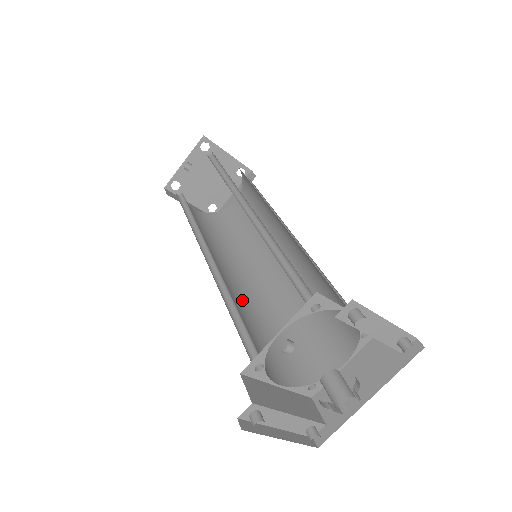
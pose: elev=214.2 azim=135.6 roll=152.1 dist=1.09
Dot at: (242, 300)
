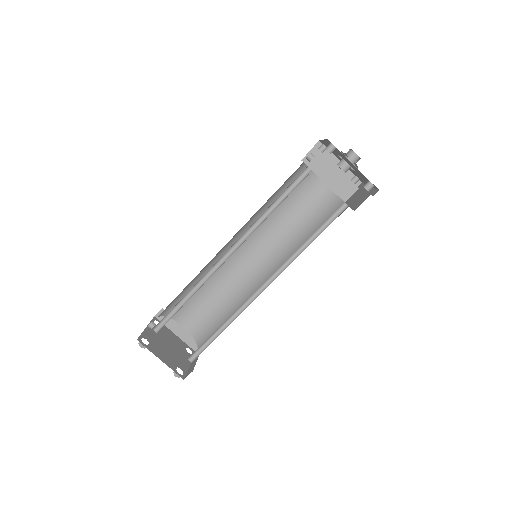
Dot at: occluded
